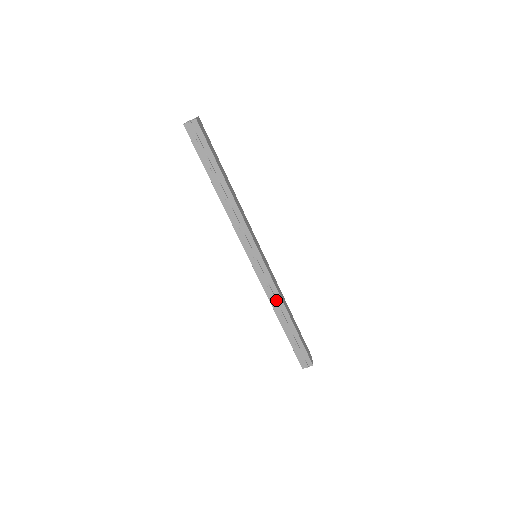
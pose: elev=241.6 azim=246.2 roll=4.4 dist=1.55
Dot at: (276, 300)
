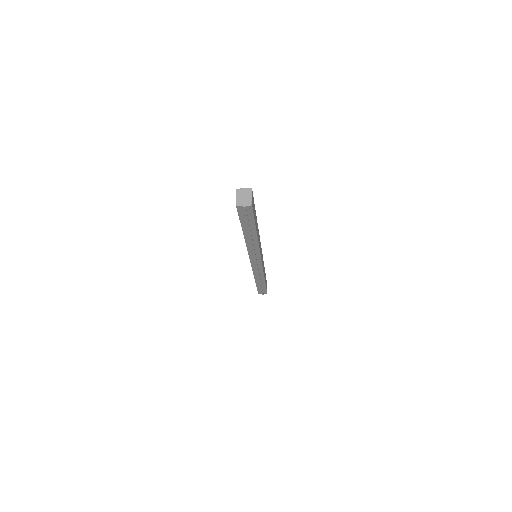
Dot at: (259, 276)
